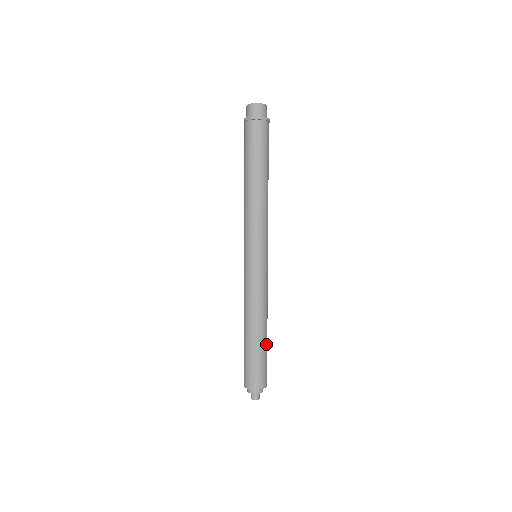
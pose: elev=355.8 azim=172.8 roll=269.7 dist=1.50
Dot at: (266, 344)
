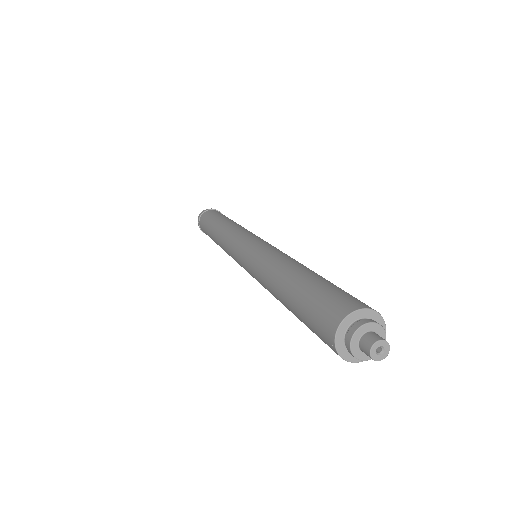
Dot at: (316, 277)
